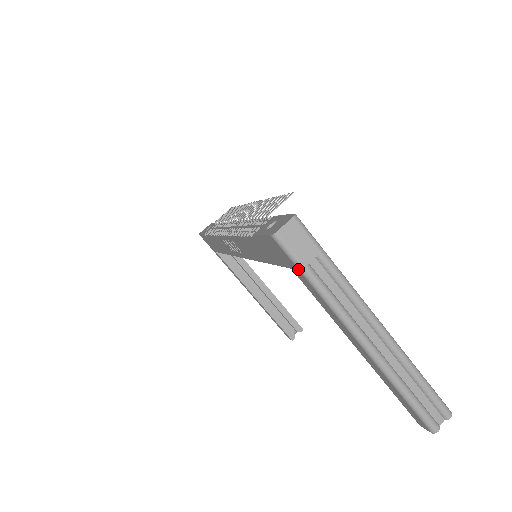
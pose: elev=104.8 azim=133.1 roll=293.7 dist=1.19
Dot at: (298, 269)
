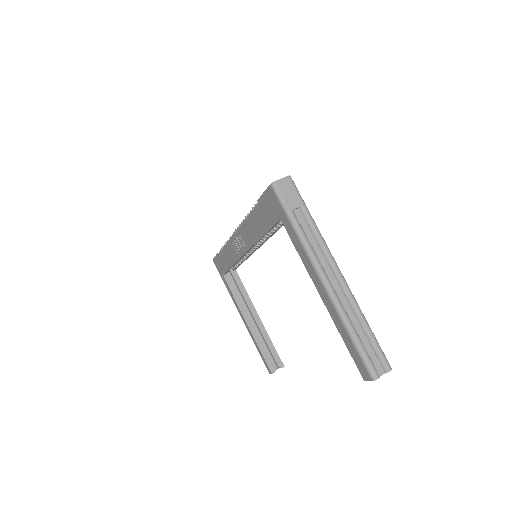
Dot at: (285, 213)
